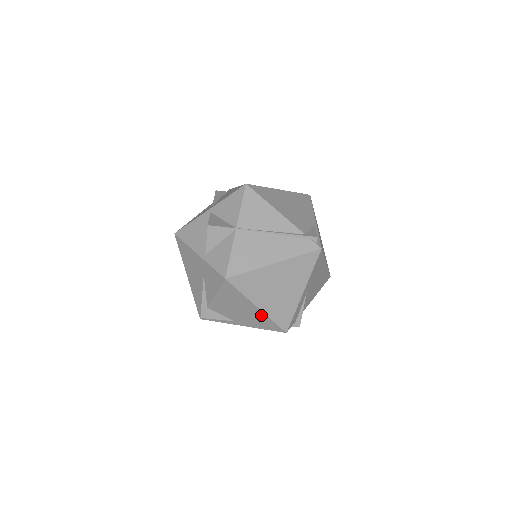
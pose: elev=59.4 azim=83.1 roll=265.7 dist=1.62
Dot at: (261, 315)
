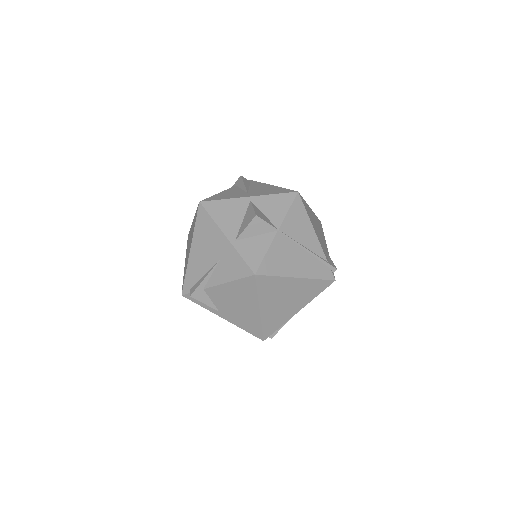
Dot at: (255, 318)
